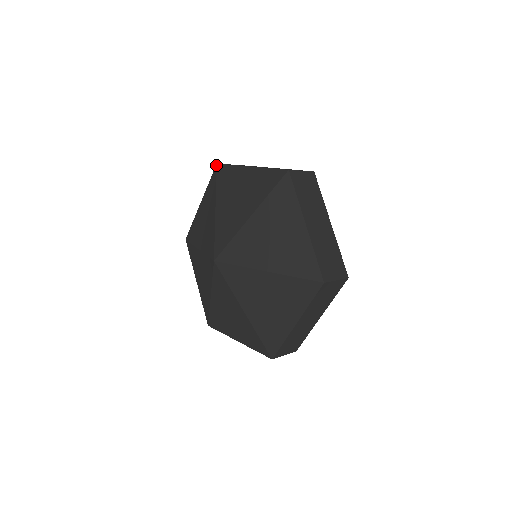
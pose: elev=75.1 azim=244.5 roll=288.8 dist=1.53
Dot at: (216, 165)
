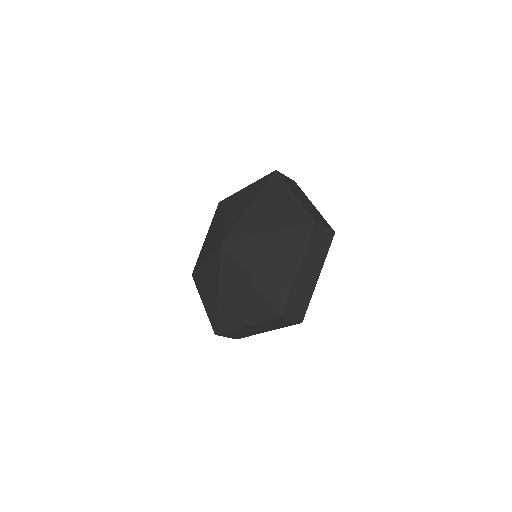
Dot at: (275, 171)
